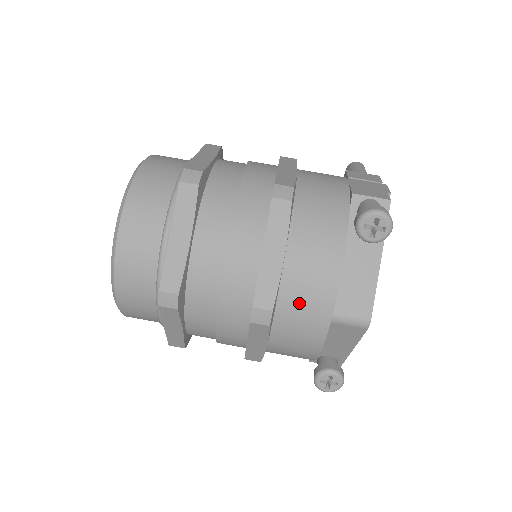
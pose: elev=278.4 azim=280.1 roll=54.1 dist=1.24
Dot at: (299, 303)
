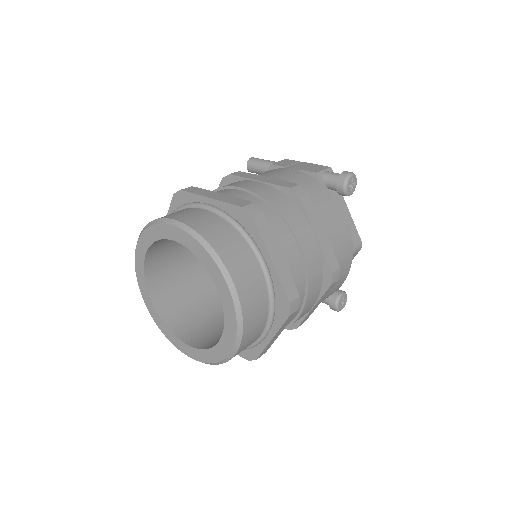
Dot at: (340, 255)
